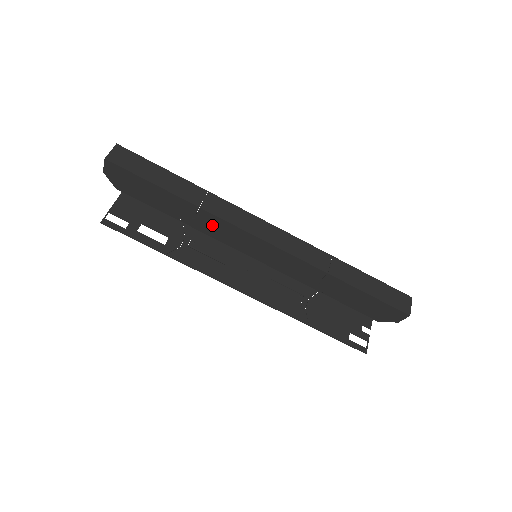
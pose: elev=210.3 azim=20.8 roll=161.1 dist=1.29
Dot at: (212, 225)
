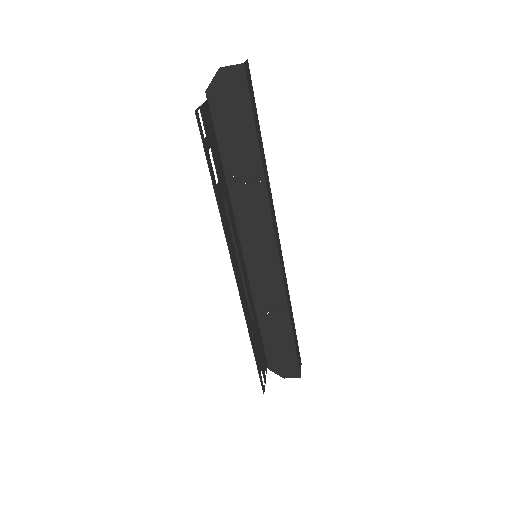
Dot at: (251, 202)
